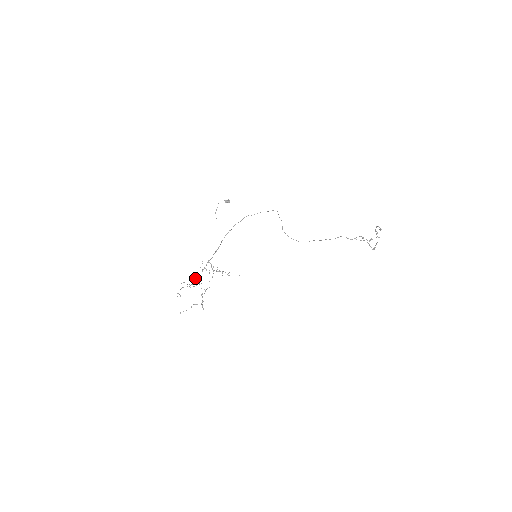
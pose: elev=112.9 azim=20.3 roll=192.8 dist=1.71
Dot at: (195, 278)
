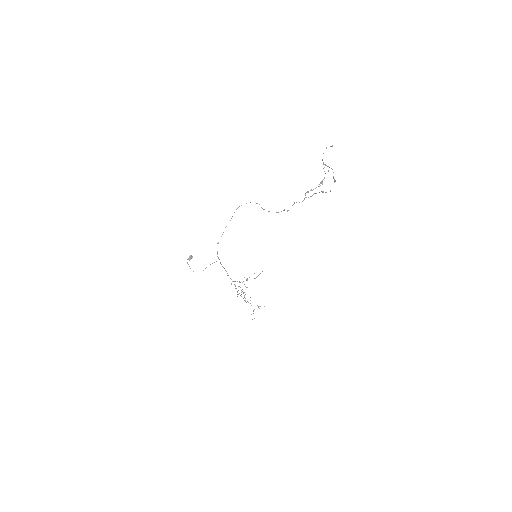
Dot at: occluded
